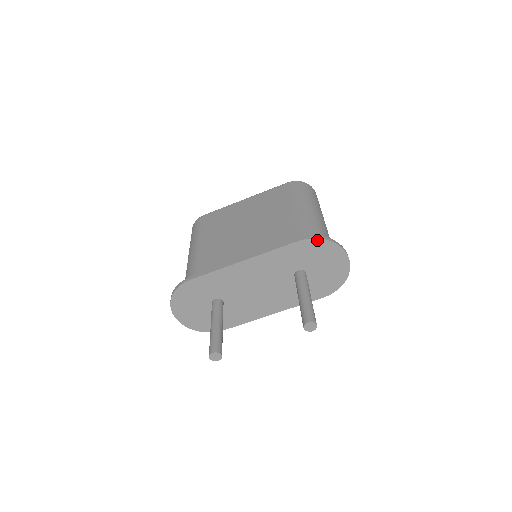
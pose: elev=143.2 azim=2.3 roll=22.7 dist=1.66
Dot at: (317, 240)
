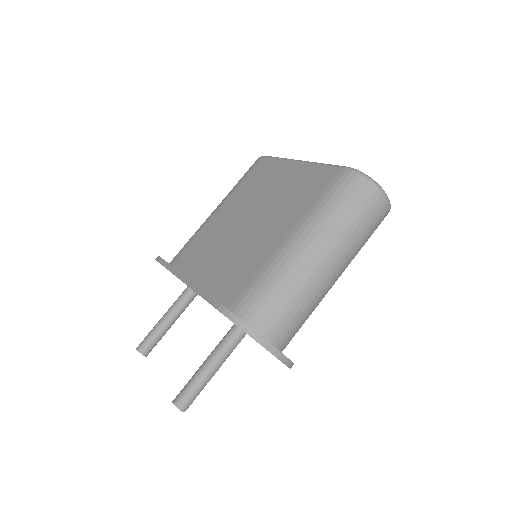
Dot at: (231, 320)
